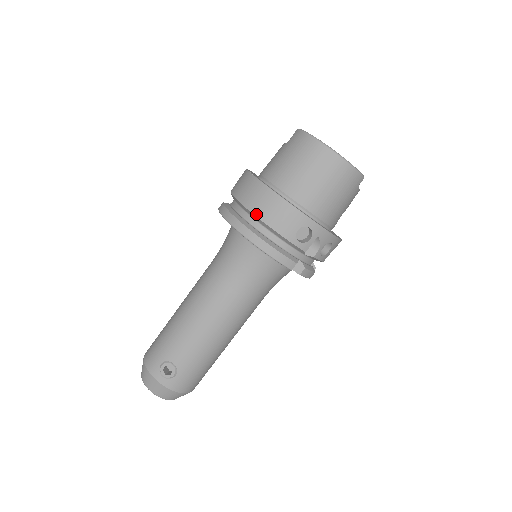
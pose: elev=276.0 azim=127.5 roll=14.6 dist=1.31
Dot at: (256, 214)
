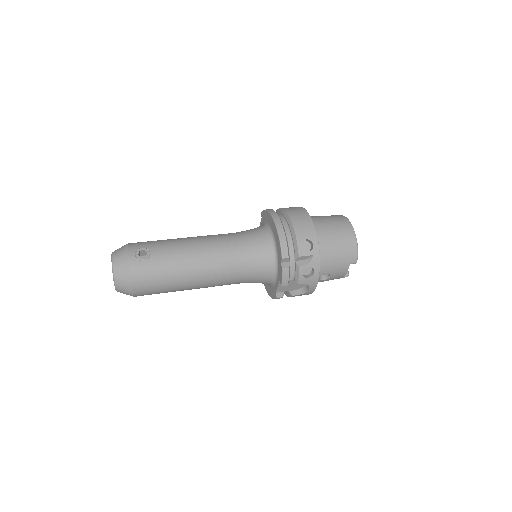
Dot at: (290, 215)
